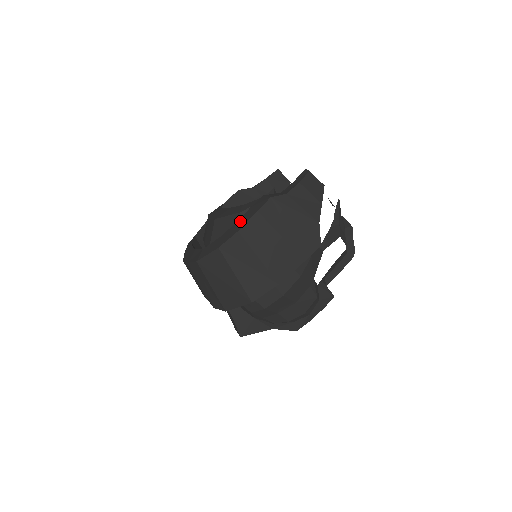
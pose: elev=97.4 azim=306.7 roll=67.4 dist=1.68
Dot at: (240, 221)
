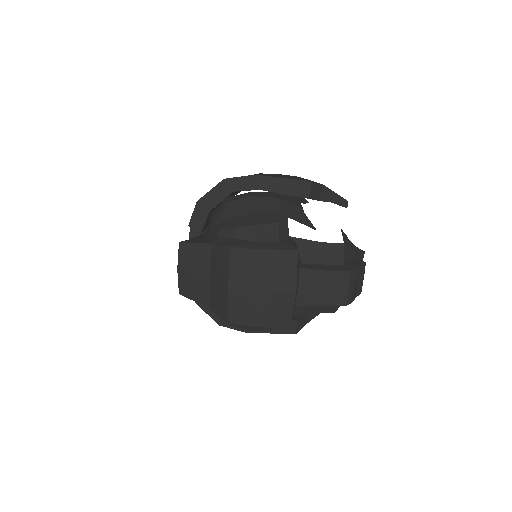
Dot at: occluded
